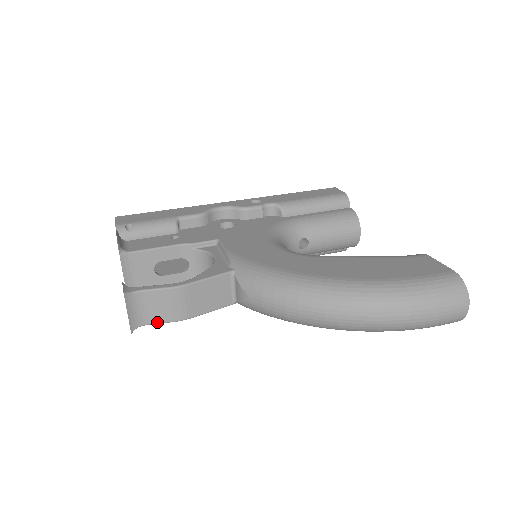
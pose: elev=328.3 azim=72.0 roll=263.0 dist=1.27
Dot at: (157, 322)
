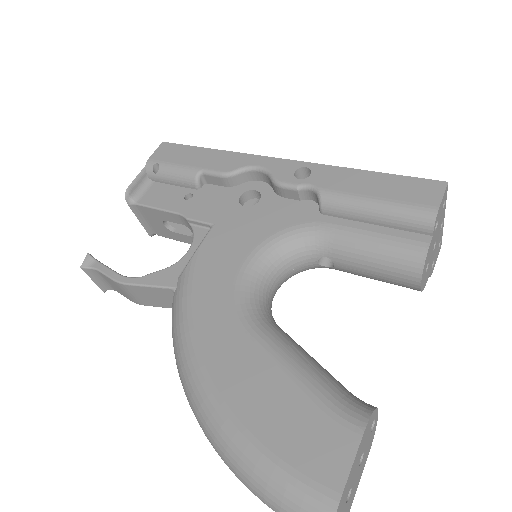
Dot at: (121, 294)
